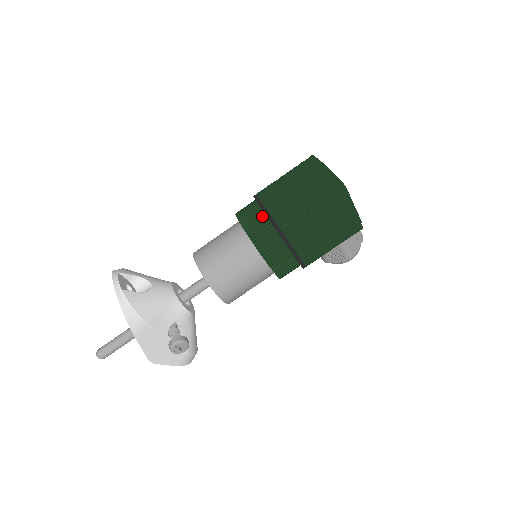
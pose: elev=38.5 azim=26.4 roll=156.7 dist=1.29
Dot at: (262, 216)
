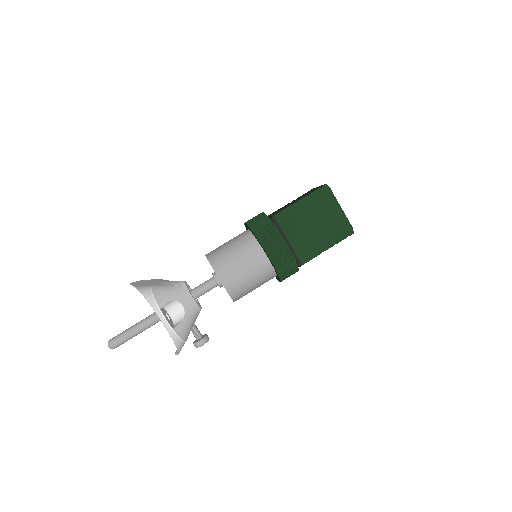
Dot at: (289, 252)
